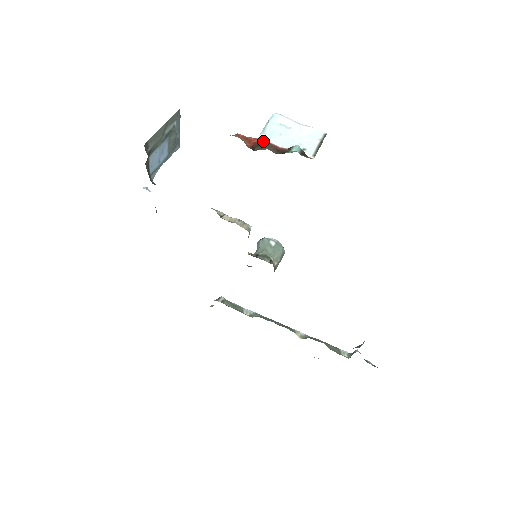
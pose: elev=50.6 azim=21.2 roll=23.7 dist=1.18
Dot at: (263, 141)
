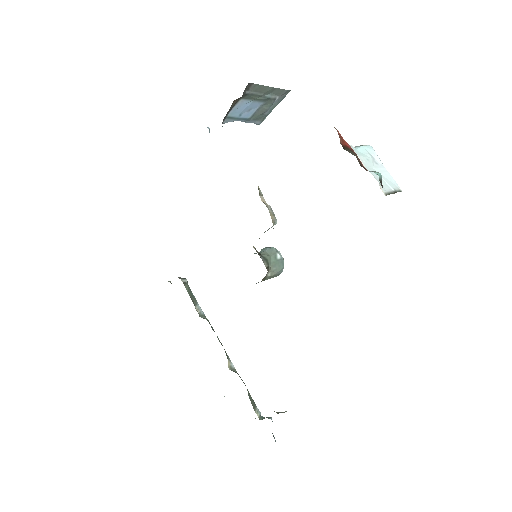
Dot at: (354, 150)
